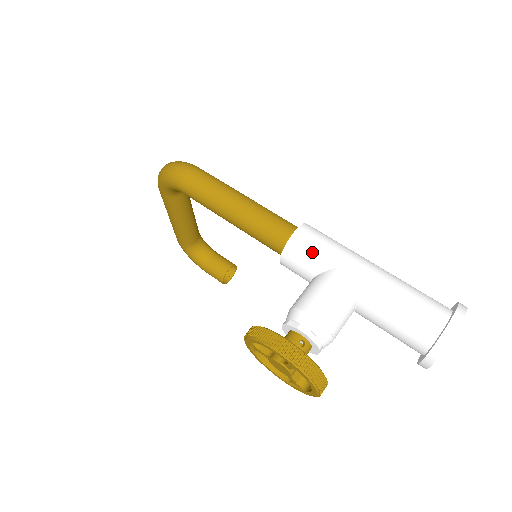
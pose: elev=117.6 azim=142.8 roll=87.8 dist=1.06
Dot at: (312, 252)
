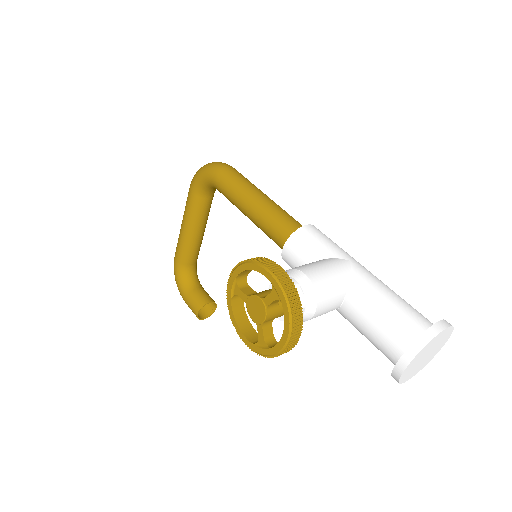
Dot at: (318, 242)
